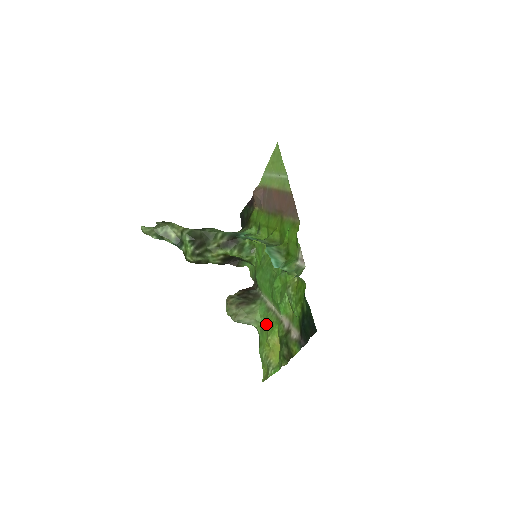
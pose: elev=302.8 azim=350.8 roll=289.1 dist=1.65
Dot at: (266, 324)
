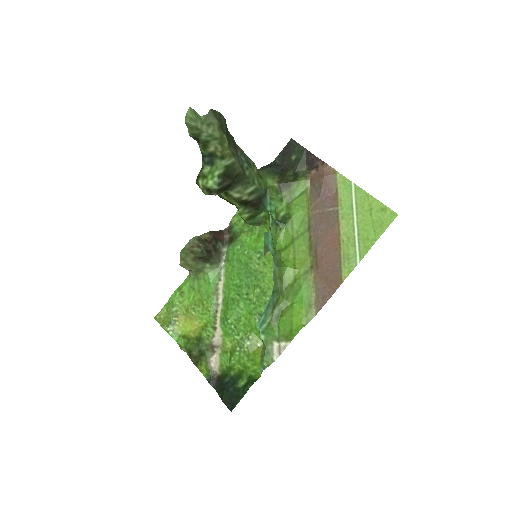
Dot at: (202, 296)
